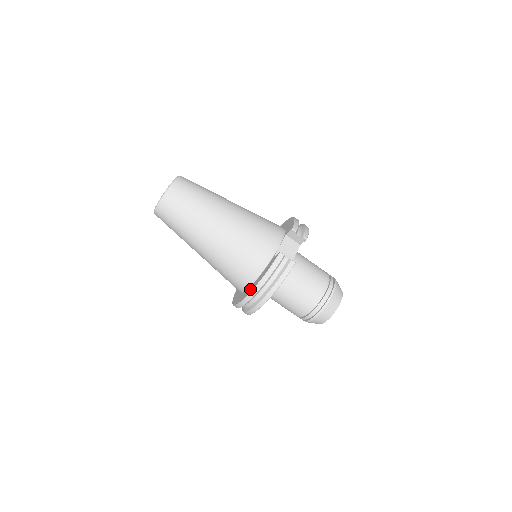
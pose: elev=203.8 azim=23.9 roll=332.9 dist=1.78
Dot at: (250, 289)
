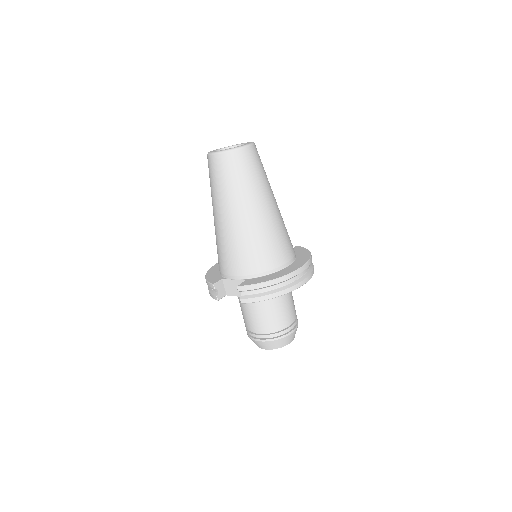
Dot at: (215, 268)
